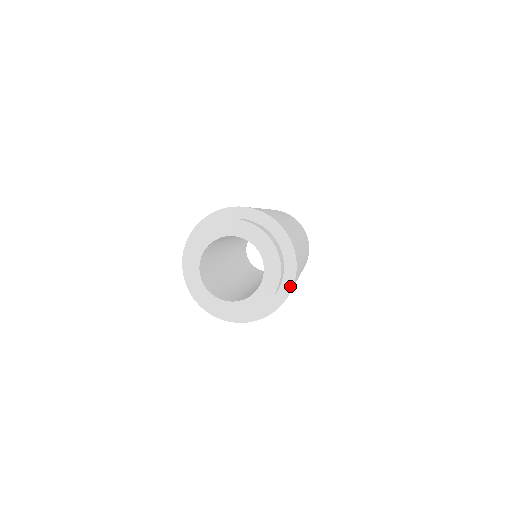
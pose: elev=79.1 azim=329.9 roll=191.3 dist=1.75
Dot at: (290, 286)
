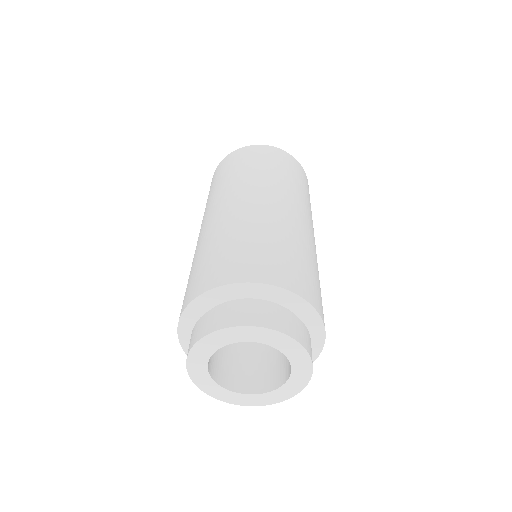
Dot at: occluded
